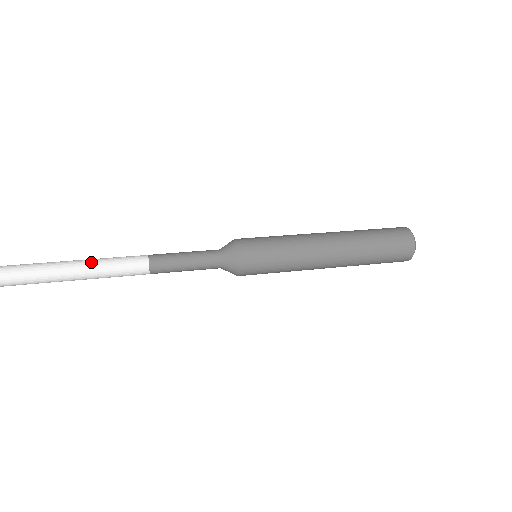
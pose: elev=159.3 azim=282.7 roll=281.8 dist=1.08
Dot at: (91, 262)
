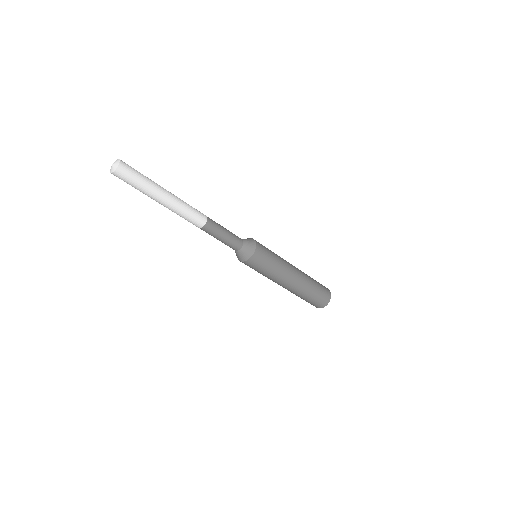
Dot at: occluded
